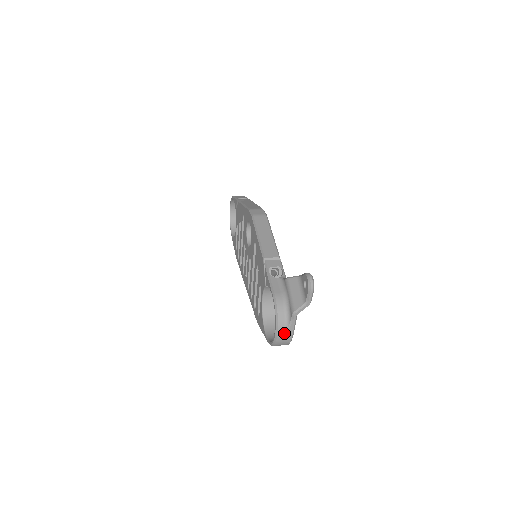
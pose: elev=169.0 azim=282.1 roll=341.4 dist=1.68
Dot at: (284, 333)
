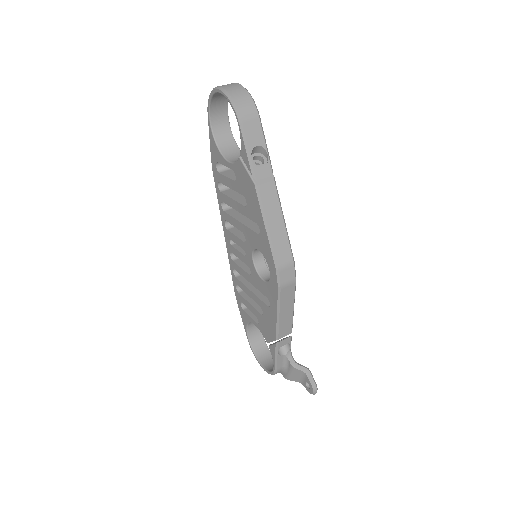
Dot at: occluded
